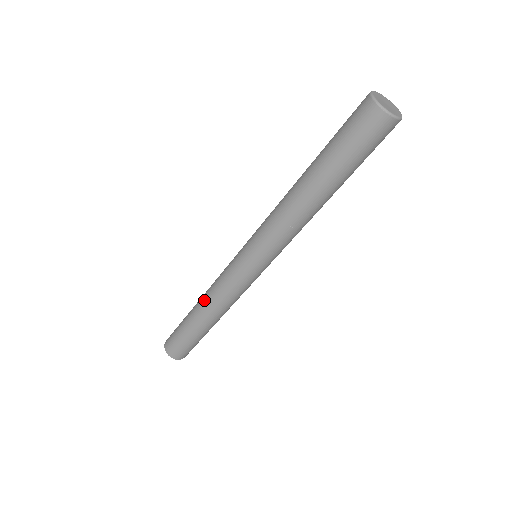
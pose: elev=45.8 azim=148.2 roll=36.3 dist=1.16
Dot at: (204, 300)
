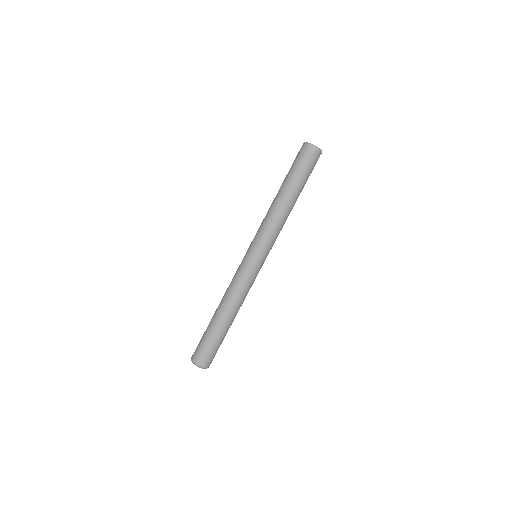
Dot at: (224, 301)
